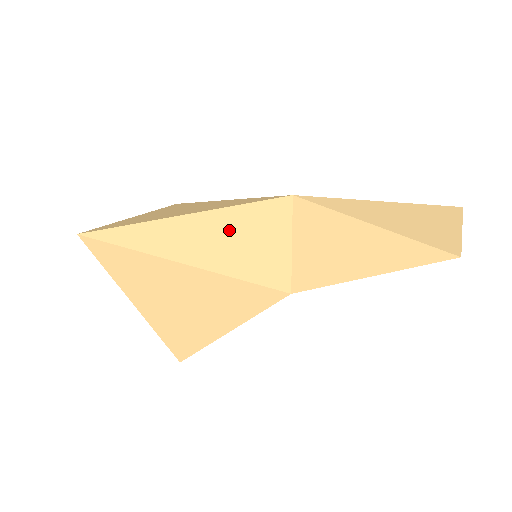
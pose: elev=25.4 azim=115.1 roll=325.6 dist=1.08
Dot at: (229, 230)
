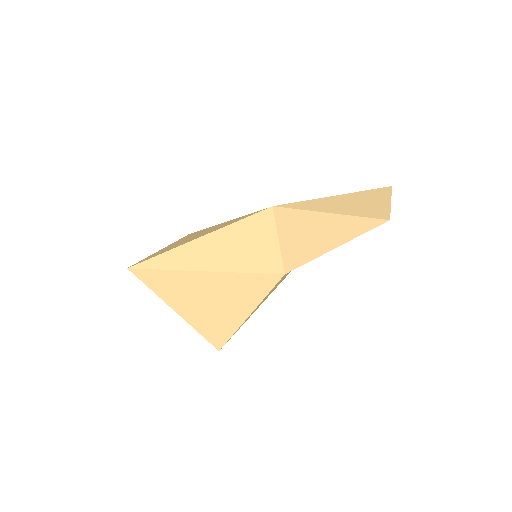
Dot at: (232, 241)
